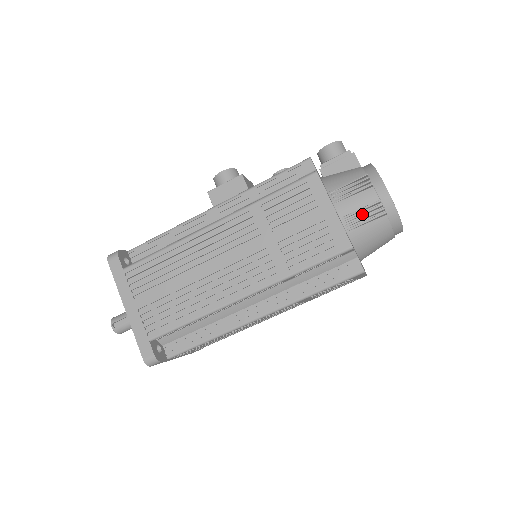
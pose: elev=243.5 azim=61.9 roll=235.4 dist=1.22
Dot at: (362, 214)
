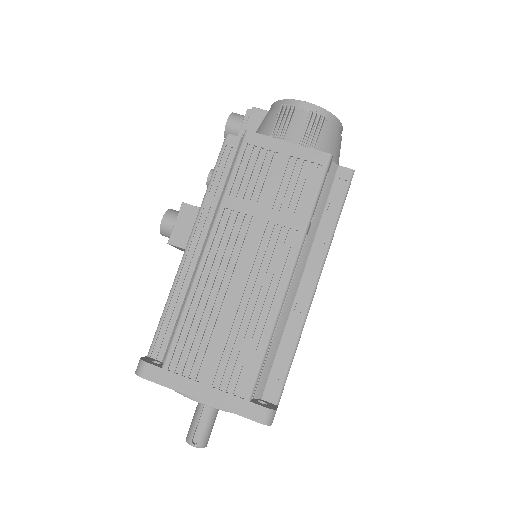
Dot at: (309, 132)
